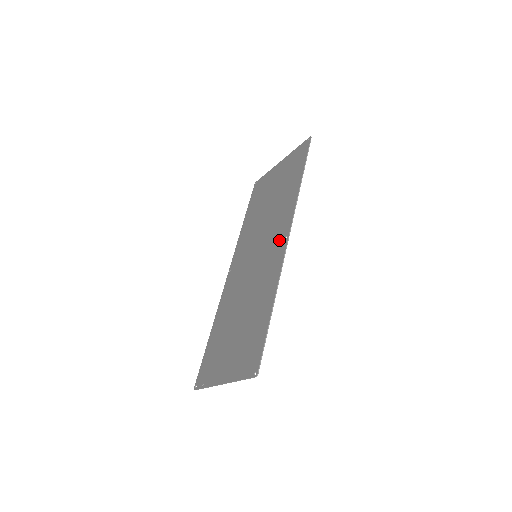
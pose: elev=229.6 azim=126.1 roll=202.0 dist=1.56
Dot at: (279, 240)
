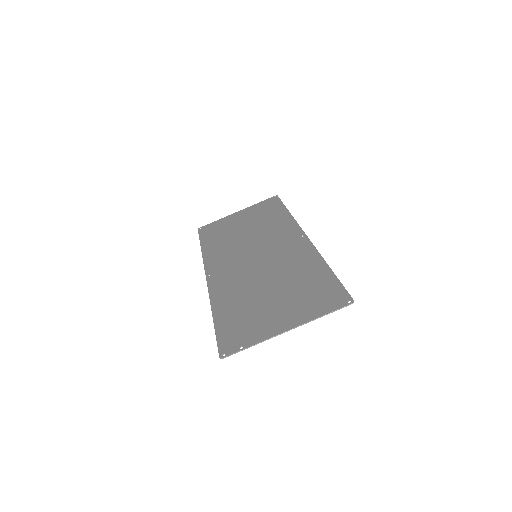
Dot at: (292, 239)
